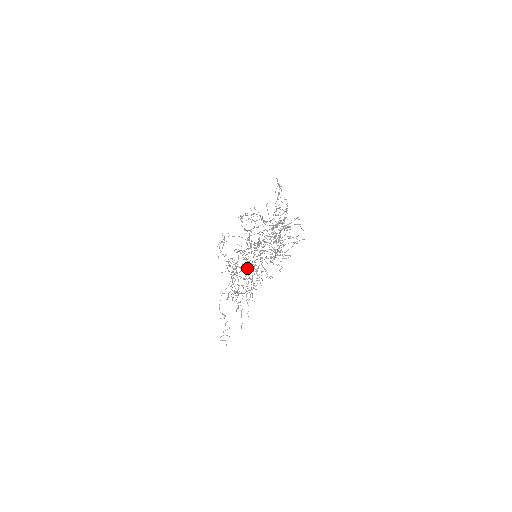
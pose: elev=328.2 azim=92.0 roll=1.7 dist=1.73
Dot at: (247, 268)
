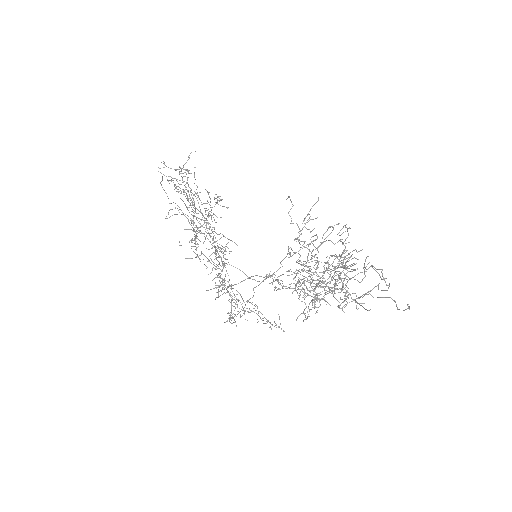
Dot at: occluded
